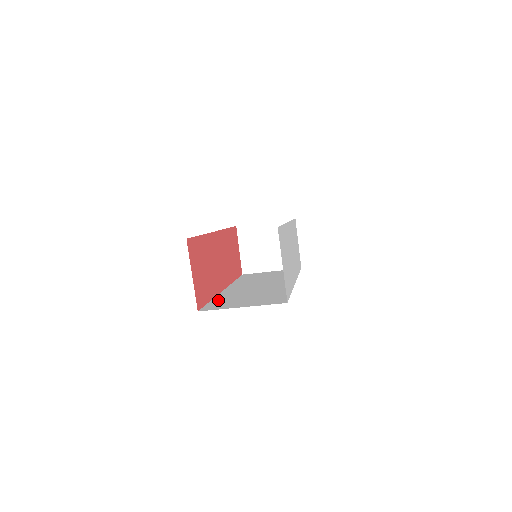
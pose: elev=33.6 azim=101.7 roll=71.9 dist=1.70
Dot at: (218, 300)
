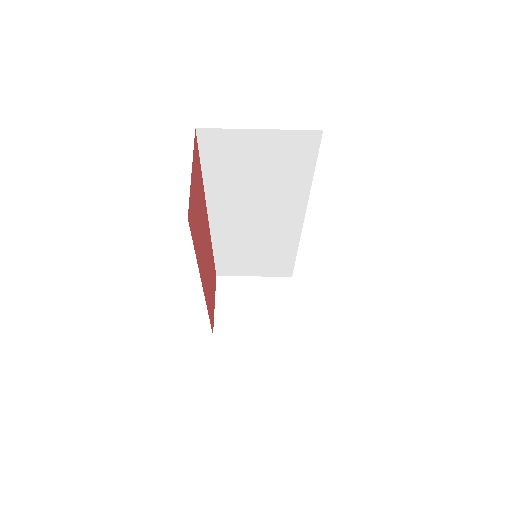
Dot at: occluded
